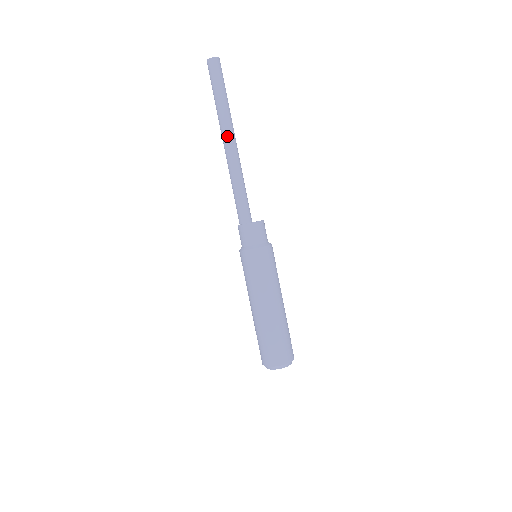
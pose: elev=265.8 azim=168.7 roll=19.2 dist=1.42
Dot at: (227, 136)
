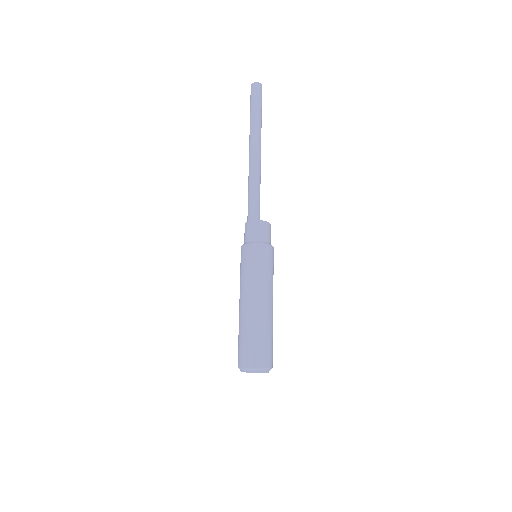
Dot at: (253, 145)
